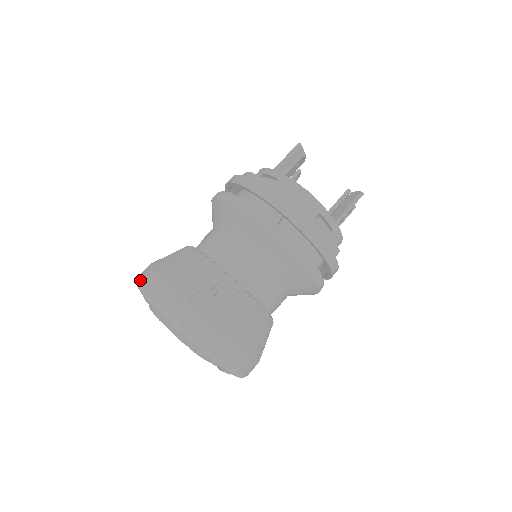
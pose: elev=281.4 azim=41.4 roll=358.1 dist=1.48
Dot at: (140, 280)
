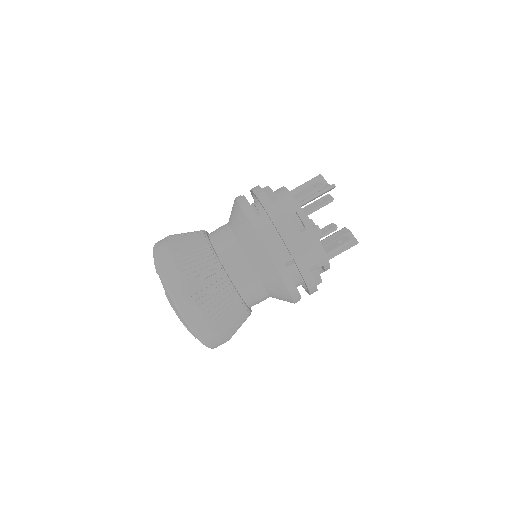
Dot at: (165, 275)
